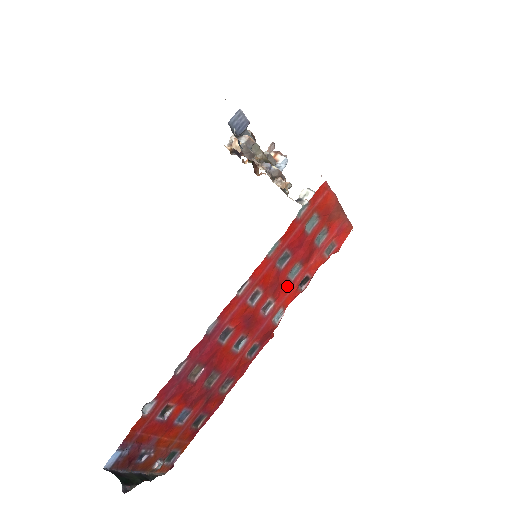
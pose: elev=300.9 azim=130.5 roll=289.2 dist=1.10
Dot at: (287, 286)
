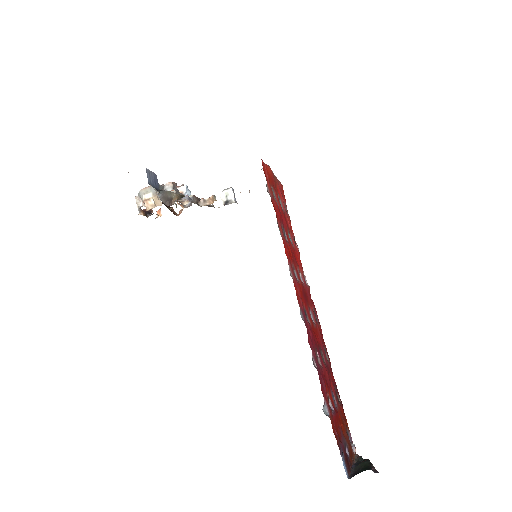
Dot at: (295, 253)
